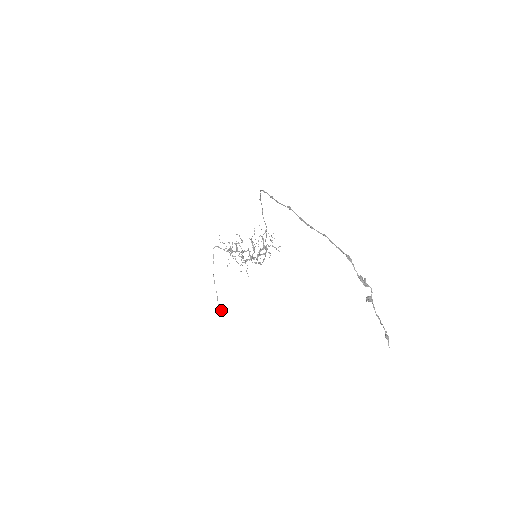
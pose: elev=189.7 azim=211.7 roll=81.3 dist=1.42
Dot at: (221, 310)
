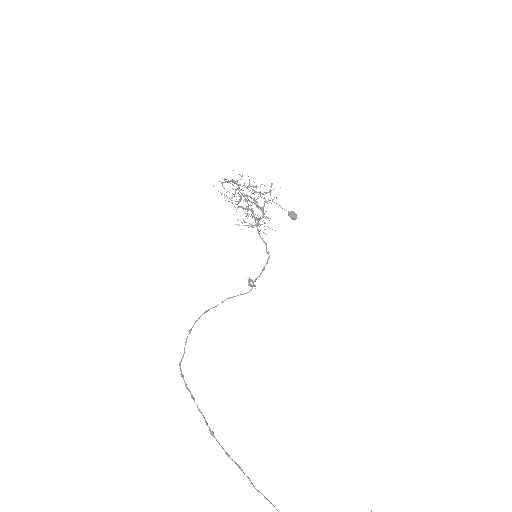
Dot at: (292, 219)
